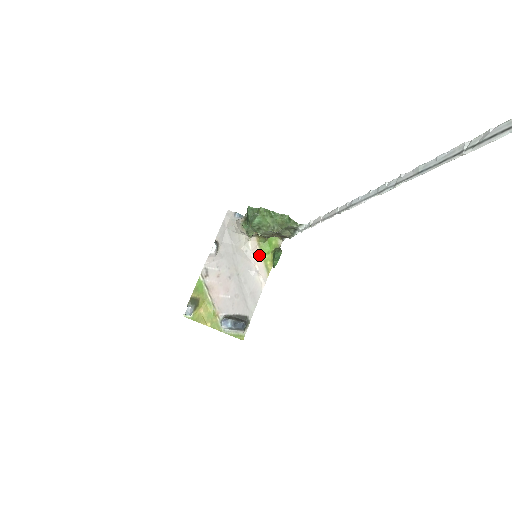
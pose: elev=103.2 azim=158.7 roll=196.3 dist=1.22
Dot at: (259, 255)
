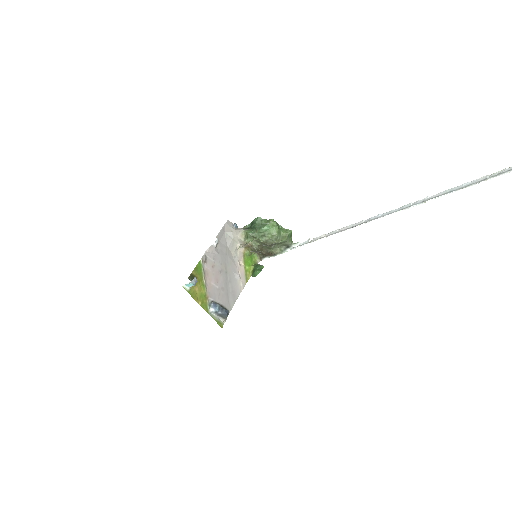
Dot at: (242, 264)
